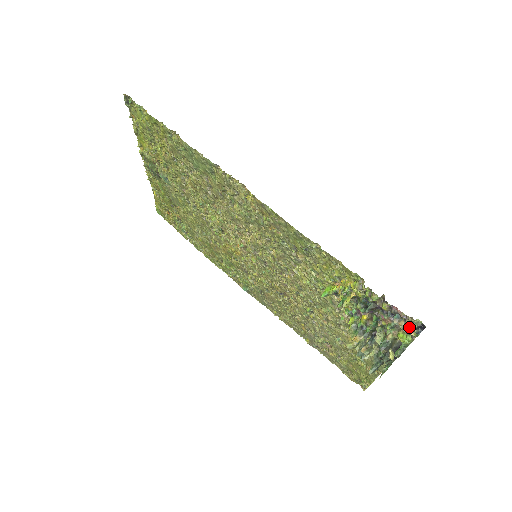
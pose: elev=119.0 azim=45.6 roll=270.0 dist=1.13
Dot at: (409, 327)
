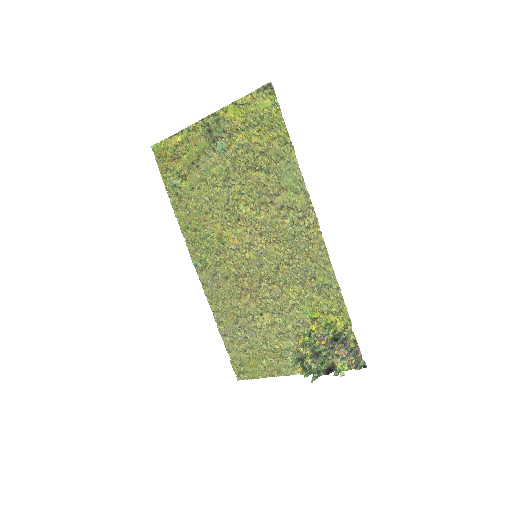
Dot at: (351, 362)
